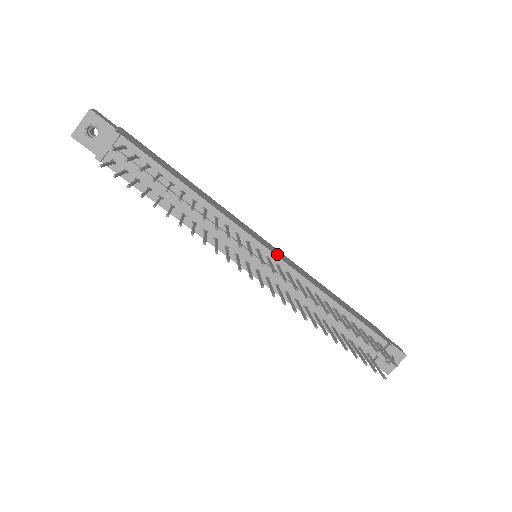
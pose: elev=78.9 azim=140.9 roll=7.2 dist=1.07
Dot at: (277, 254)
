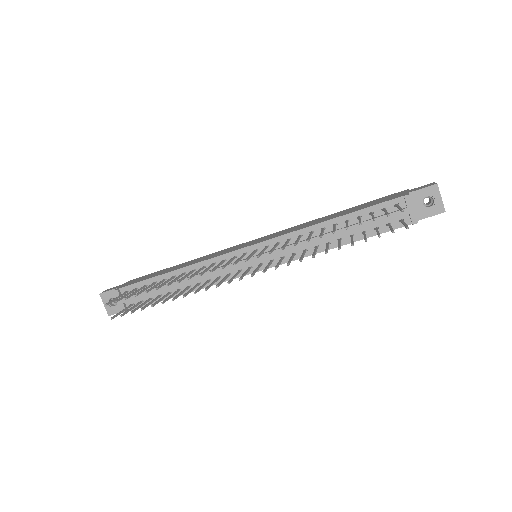
Dot at: (263, 240)
